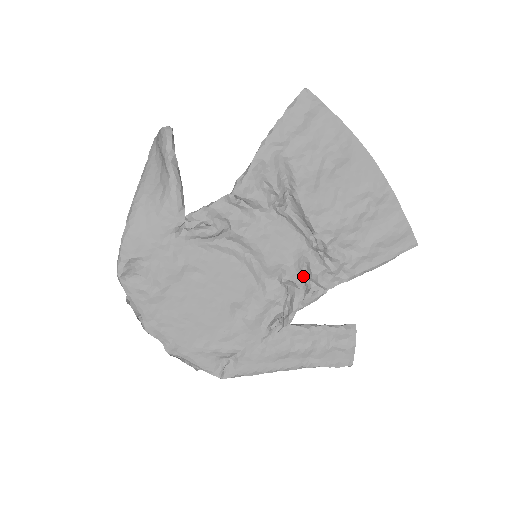
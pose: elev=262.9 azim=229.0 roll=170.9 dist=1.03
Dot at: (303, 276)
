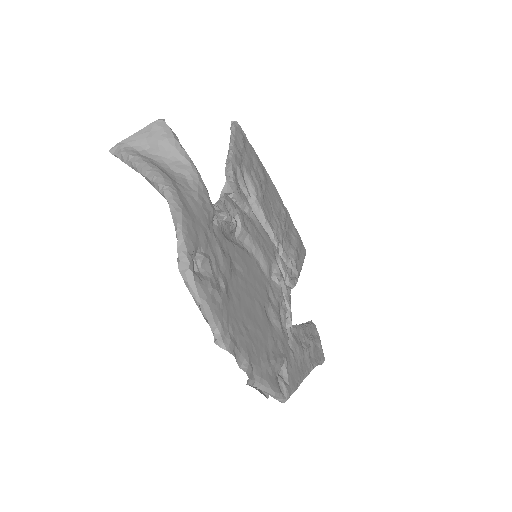
Dot at: occluded
